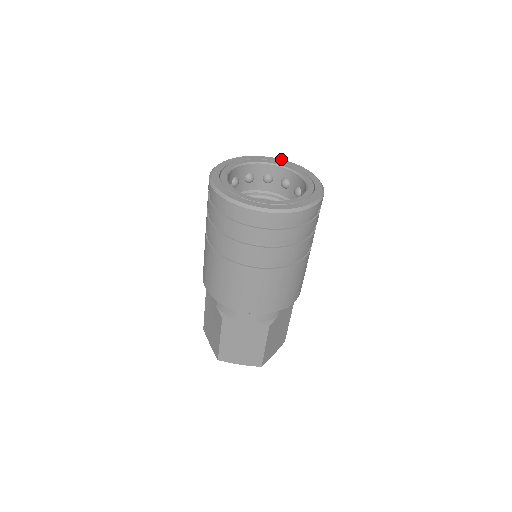
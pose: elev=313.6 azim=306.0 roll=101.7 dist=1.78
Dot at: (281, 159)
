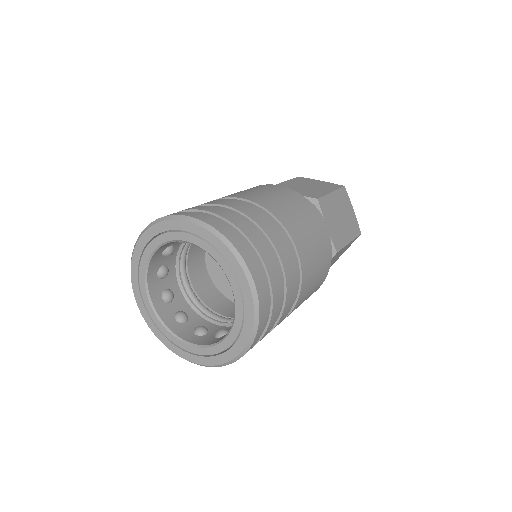
Dot at: (202, 228)
